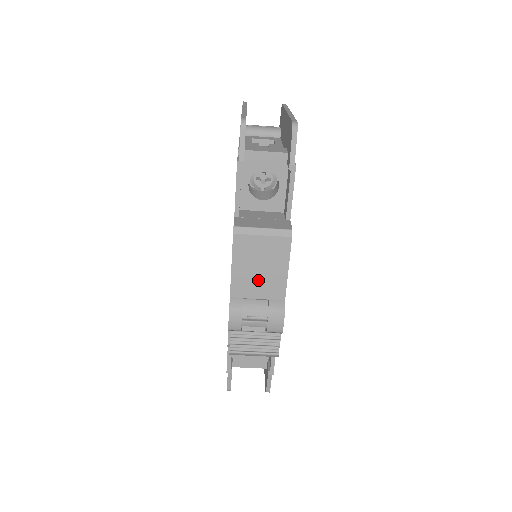
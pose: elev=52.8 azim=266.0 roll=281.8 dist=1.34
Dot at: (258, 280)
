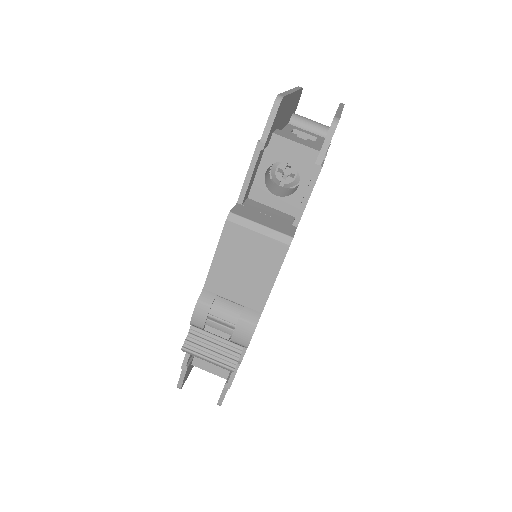
Dot at: (239, 281)
